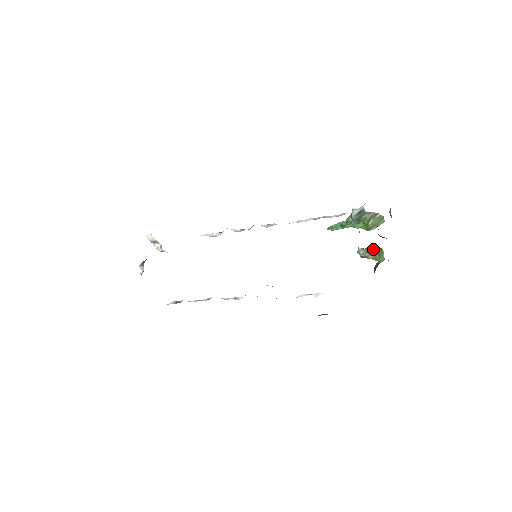
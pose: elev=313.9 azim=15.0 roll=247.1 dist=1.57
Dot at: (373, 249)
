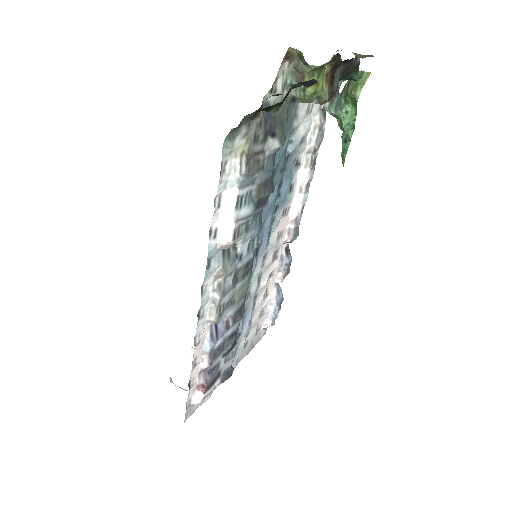
Dot at: occluded
